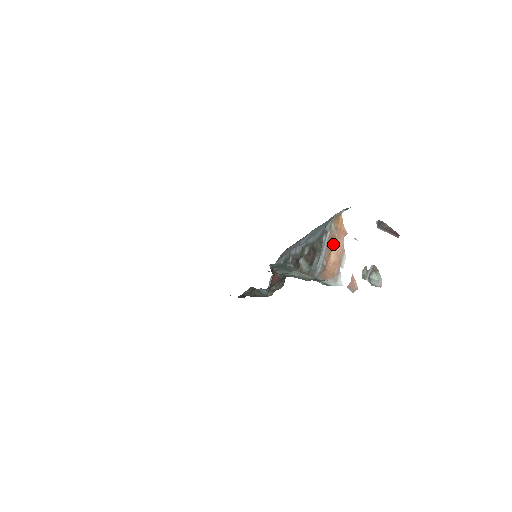
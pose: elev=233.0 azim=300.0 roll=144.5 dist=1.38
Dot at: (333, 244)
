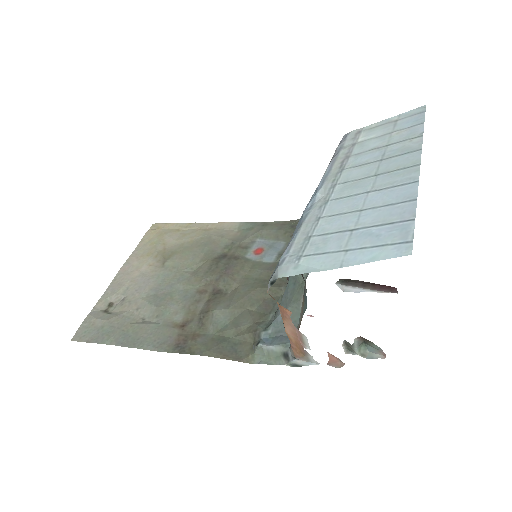
Dot at: occluded
